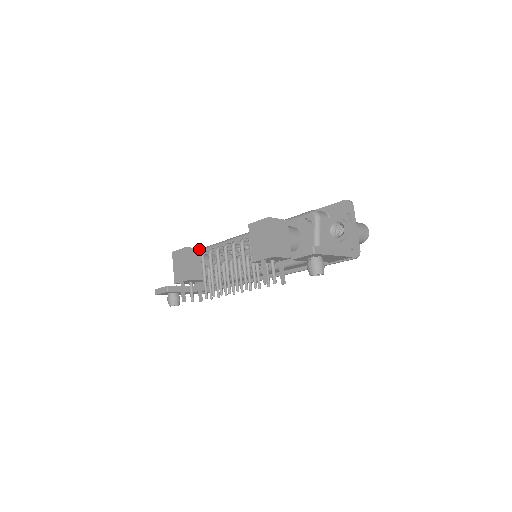
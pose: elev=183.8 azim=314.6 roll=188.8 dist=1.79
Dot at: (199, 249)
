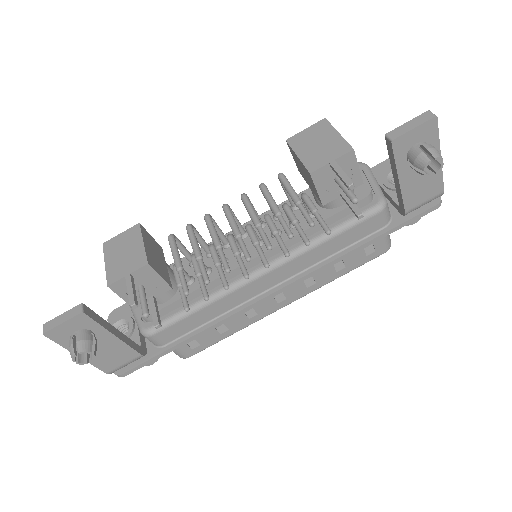
Dot at: (156, 242)
